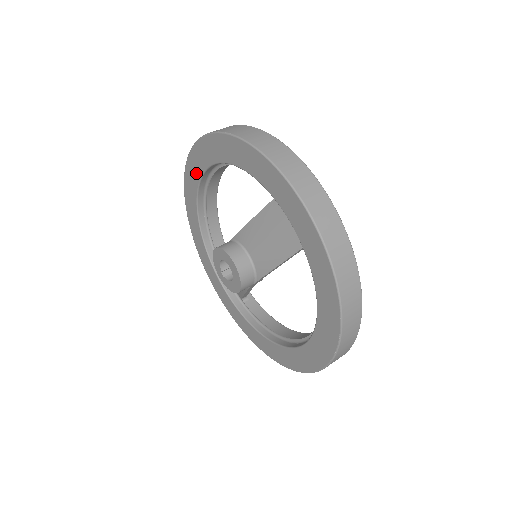
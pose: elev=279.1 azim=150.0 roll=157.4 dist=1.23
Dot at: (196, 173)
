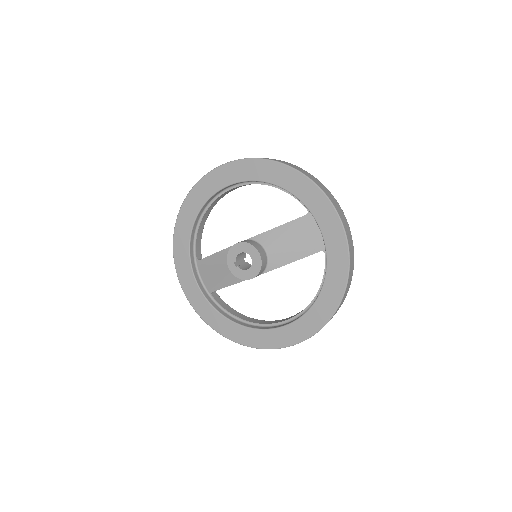
Dot at: (219, 183)
